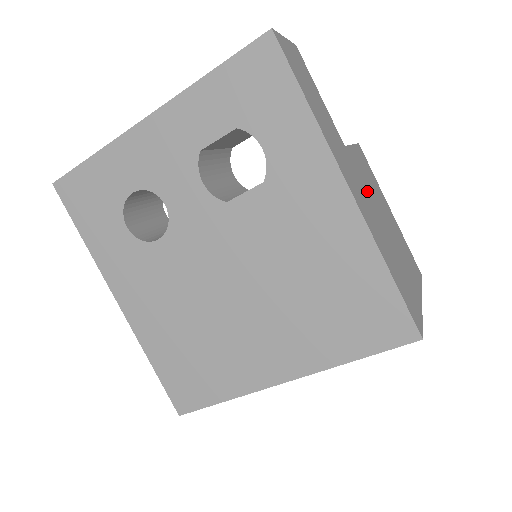
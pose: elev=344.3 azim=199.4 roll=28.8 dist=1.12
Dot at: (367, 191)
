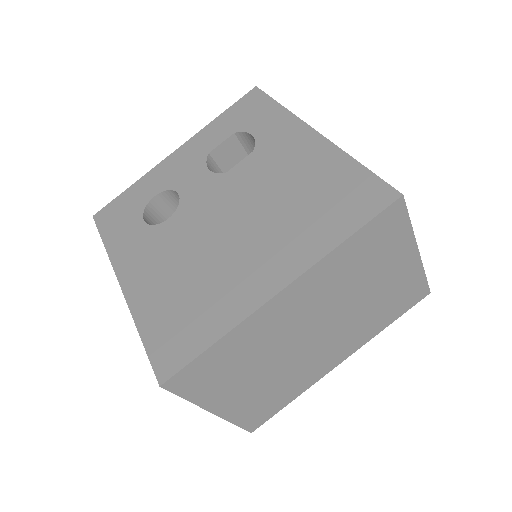
Dot at: occluded
